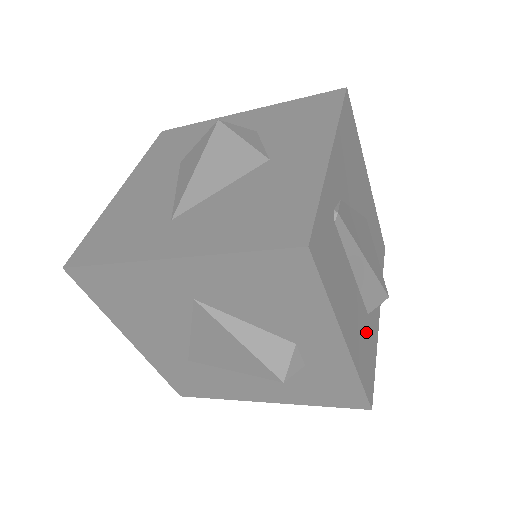
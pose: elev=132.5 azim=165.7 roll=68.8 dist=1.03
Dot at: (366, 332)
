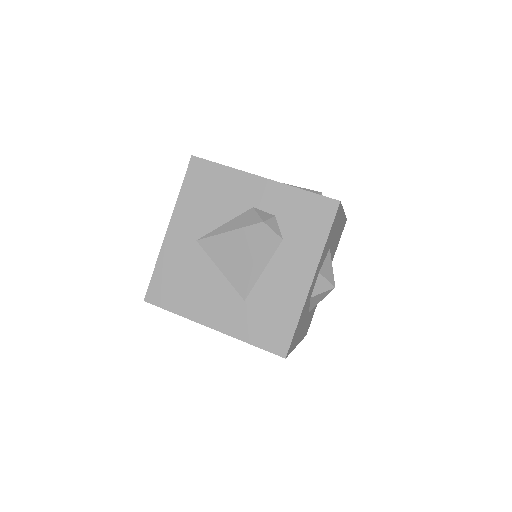
Dot at: occluded
